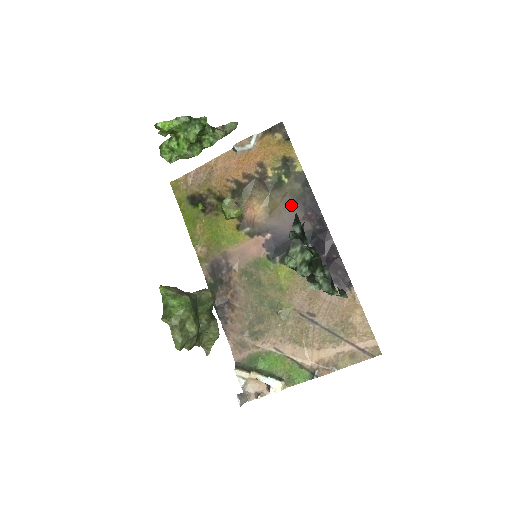
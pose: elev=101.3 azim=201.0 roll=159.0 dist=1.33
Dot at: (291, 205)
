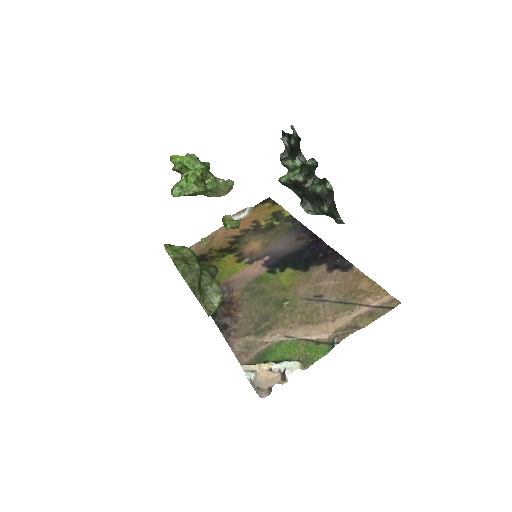
Dot at: (284, 235)
